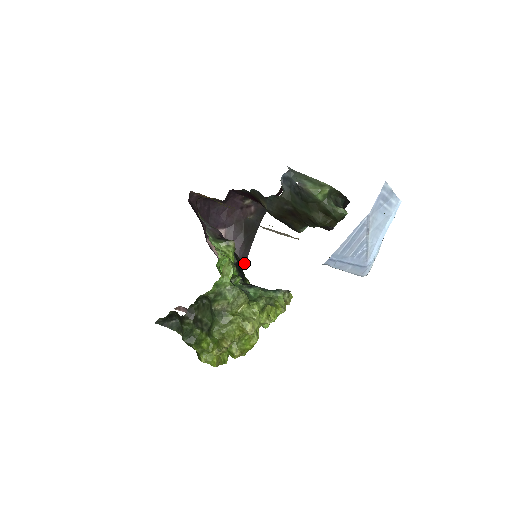
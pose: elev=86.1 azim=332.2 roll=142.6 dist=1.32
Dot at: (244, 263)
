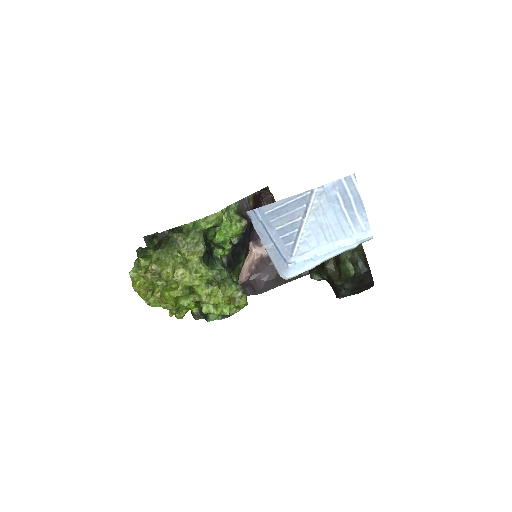
Dot at: (262, 291)
